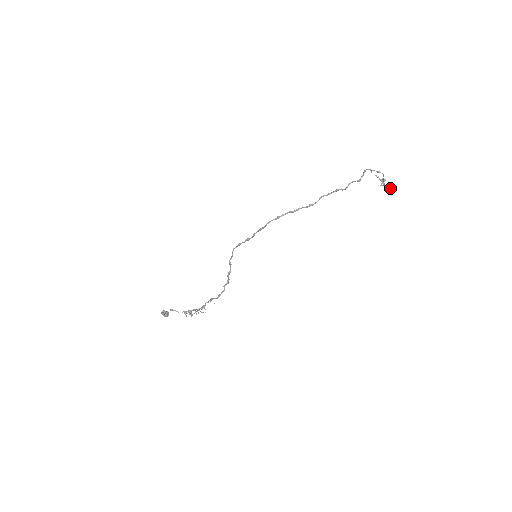
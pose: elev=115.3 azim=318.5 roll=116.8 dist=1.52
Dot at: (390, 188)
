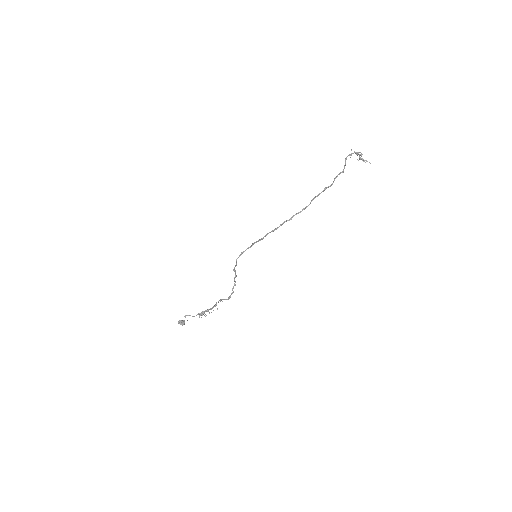
Dot at: (367, 161)
